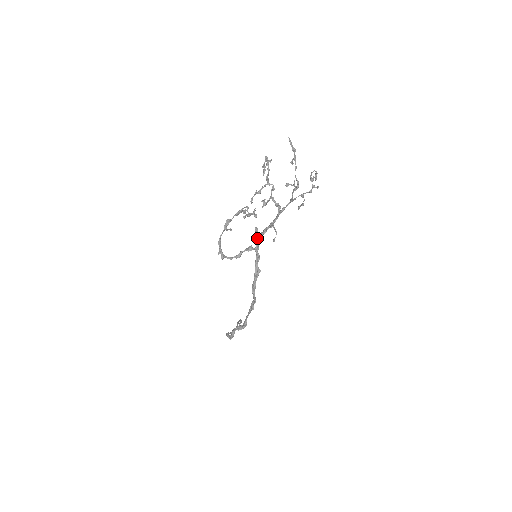
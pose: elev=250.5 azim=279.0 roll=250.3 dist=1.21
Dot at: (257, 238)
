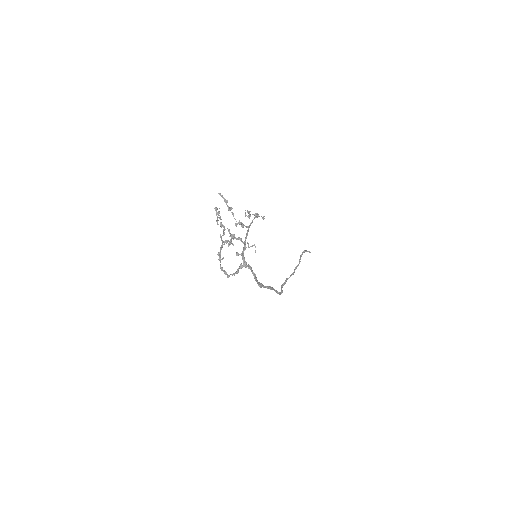
Dot at: occluded
